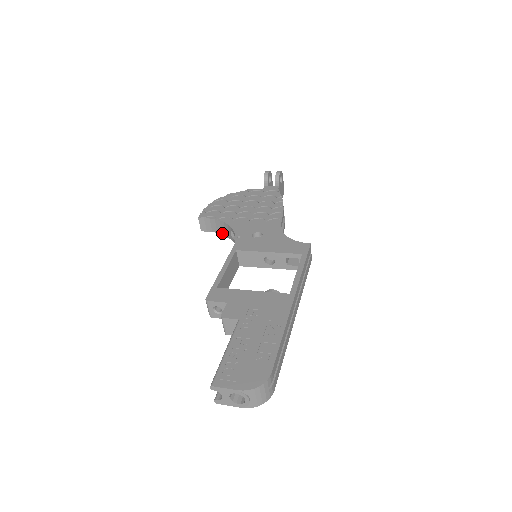
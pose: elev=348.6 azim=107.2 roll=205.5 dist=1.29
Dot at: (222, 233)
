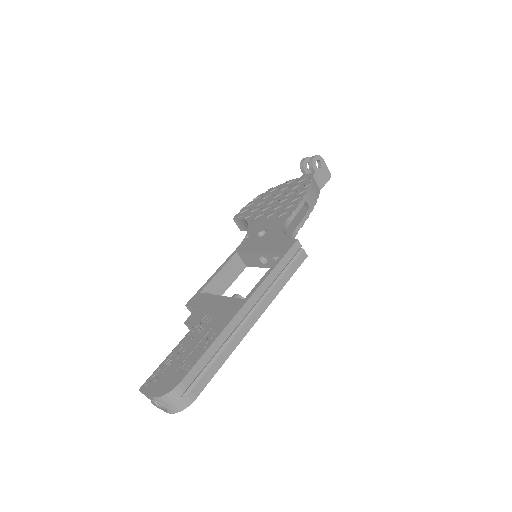
Dot at: occluded
